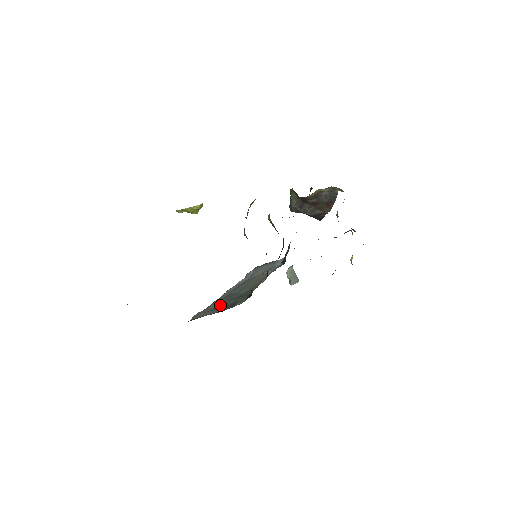
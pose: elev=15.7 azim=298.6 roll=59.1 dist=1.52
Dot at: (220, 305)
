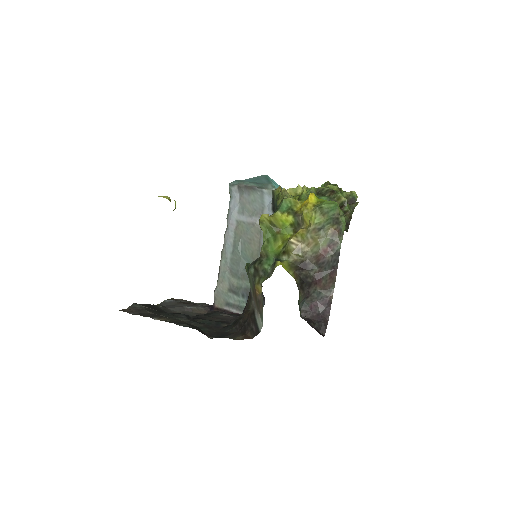
Dot at: (233, 283)
